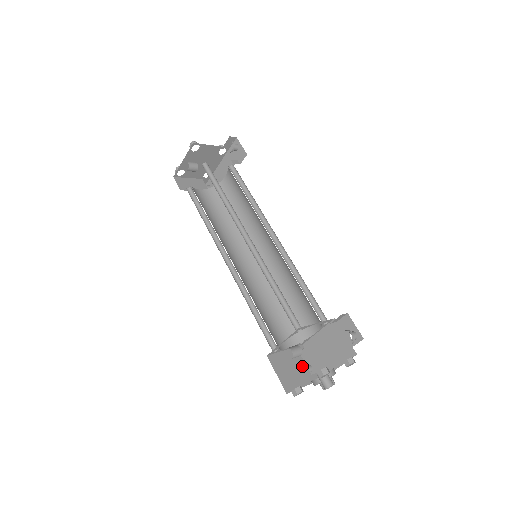
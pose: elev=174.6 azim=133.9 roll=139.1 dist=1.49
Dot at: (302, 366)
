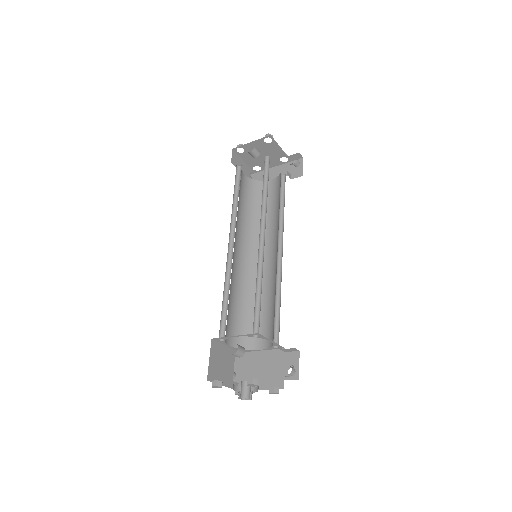
Dot at: (231, 368)
